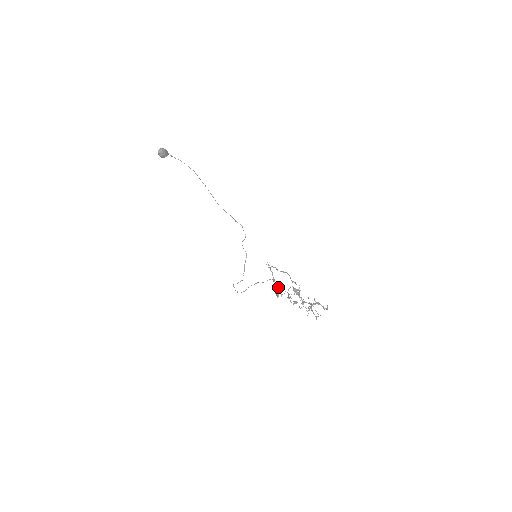
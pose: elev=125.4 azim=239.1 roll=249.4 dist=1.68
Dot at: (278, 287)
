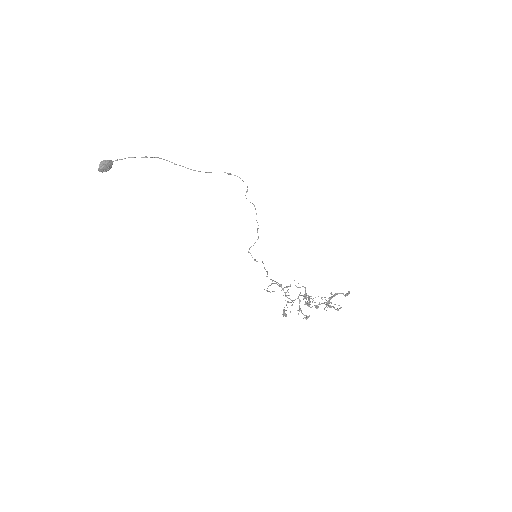
Dot at: (283, 311)
